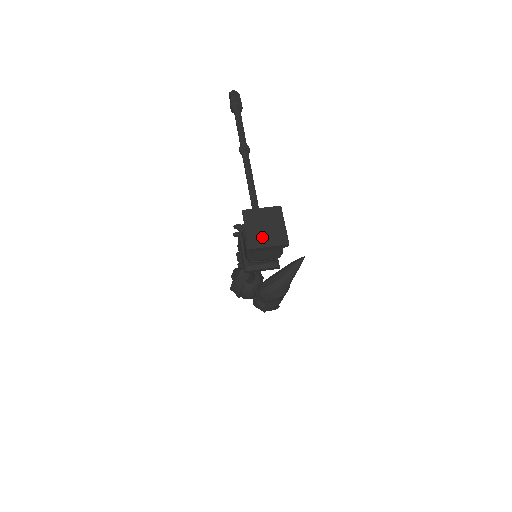
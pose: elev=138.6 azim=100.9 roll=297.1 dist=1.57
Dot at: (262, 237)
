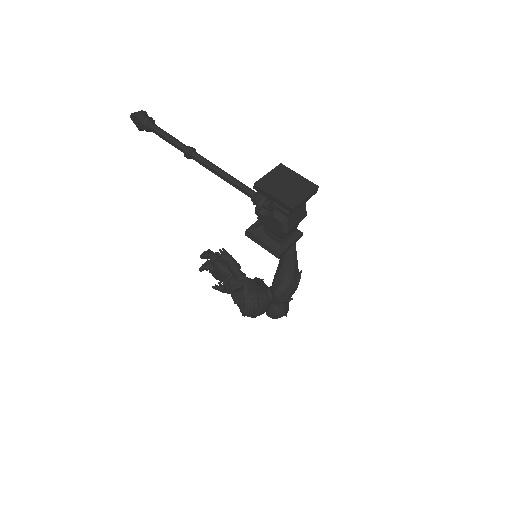
Dot at: (293, 194)
